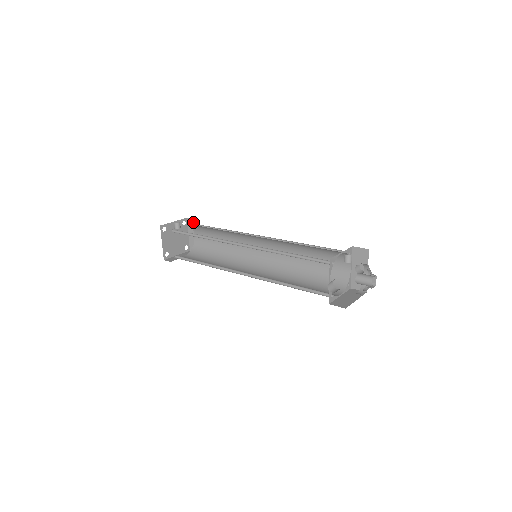
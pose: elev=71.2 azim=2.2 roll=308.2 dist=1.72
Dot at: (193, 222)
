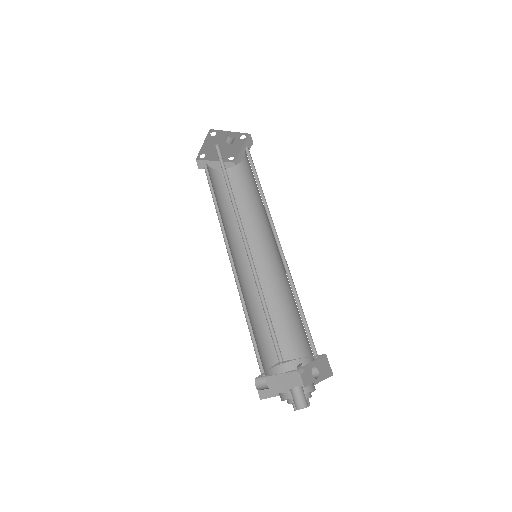
Dot at: (251, 145)
